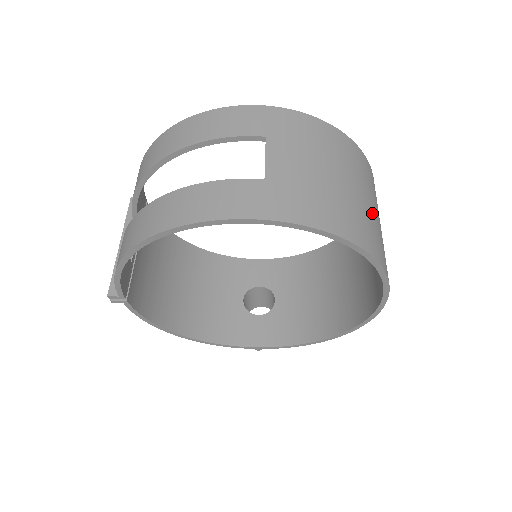
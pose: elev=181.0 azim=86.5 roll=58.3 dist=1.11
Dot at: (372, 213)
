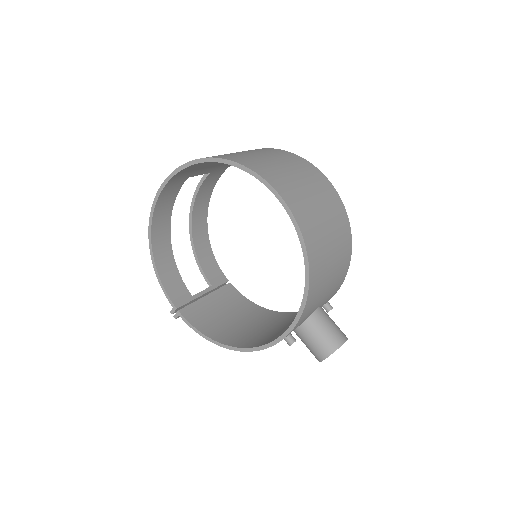
Dot at: (255, 156)
